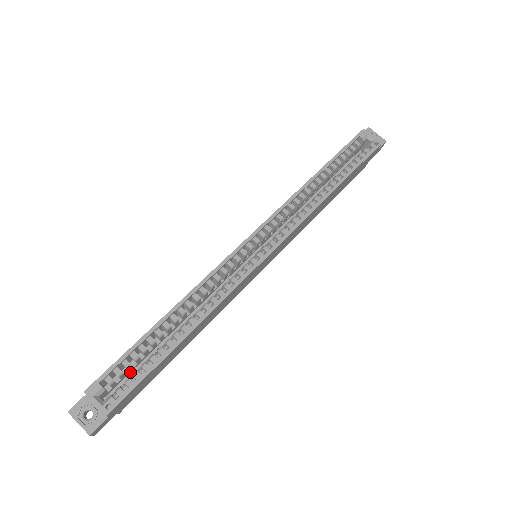
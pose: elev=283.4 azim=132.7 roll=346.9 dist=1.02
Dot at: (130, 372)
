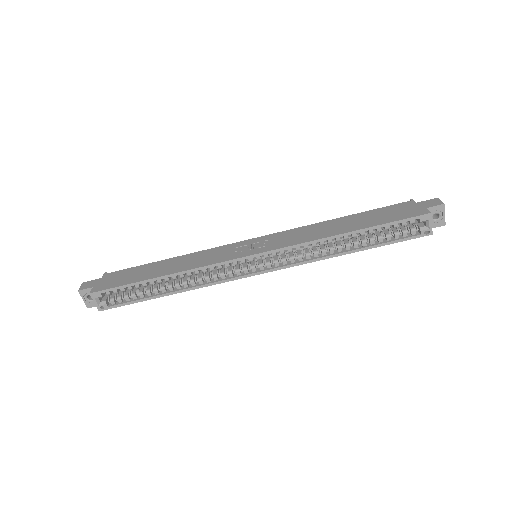
Dot at: occluded
